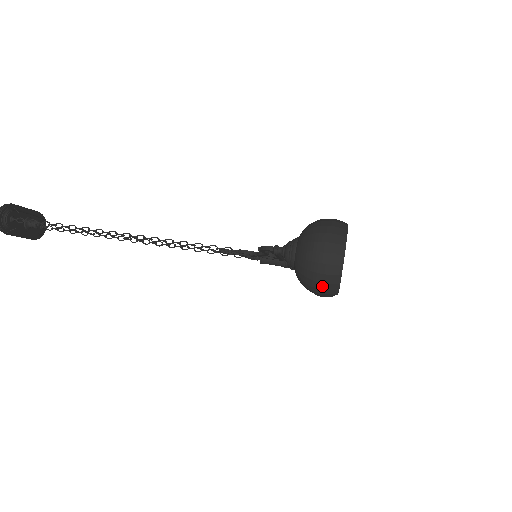
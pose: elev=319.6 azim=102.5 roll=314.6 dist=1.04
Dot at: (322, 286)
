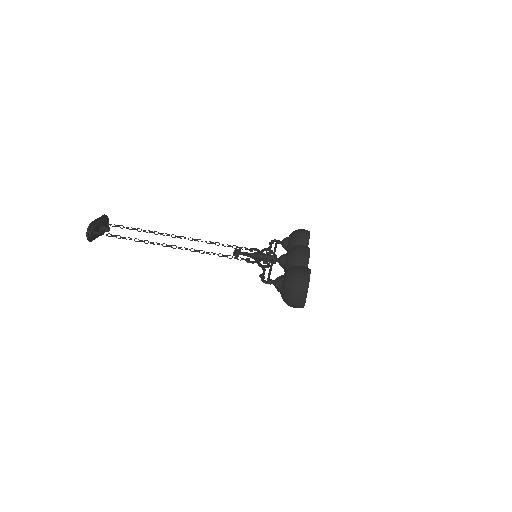
Dot at: (295, 307)
